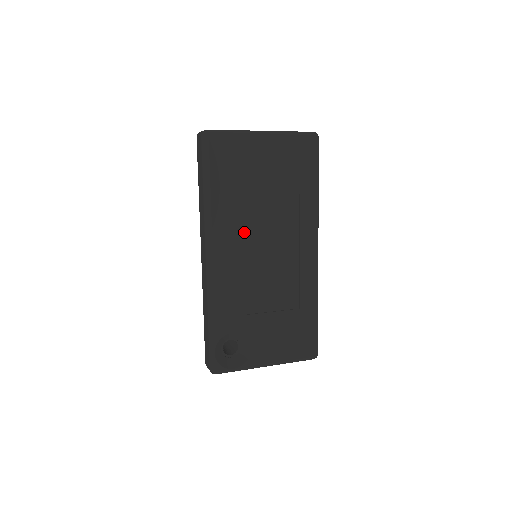
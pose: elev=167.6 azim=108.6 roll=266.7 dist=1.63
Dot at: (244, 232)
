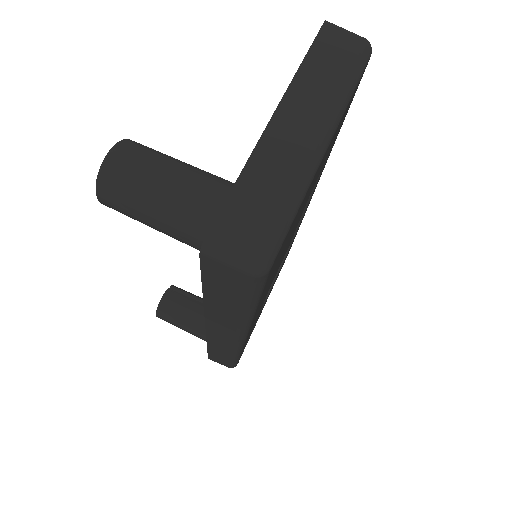
Dot at: occluded
